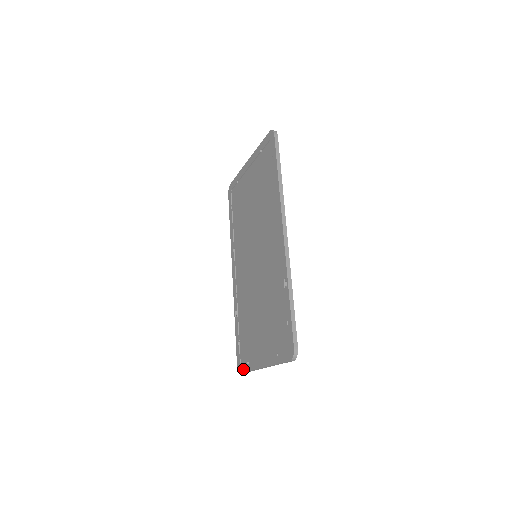
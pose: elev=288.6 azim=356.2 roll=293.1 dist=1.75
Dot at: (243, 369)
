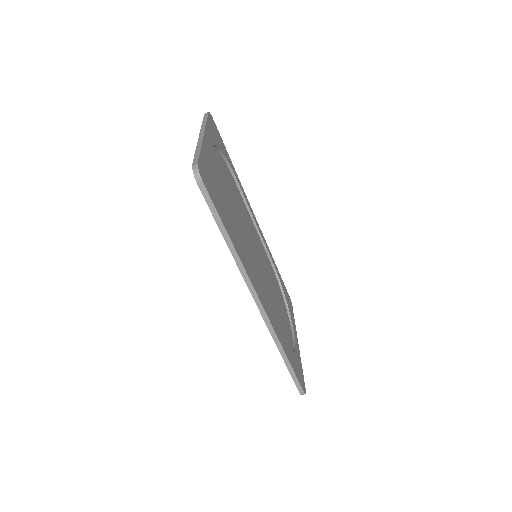
Dot at: occluded
